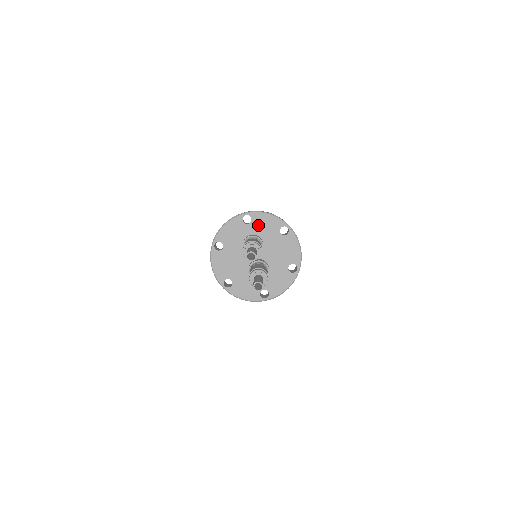
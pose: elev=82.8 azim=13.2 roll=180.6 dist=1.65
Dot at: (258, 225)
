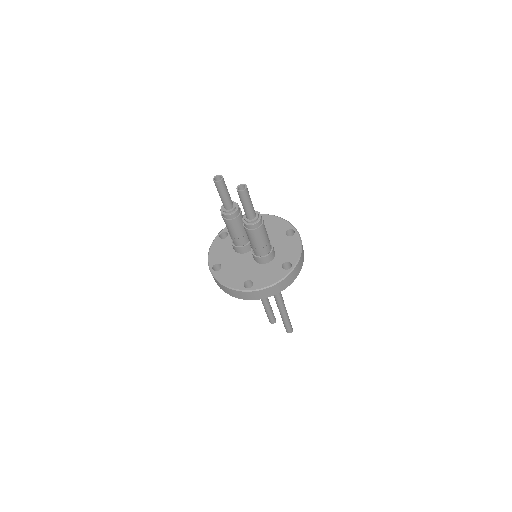
Dot at: occluded
